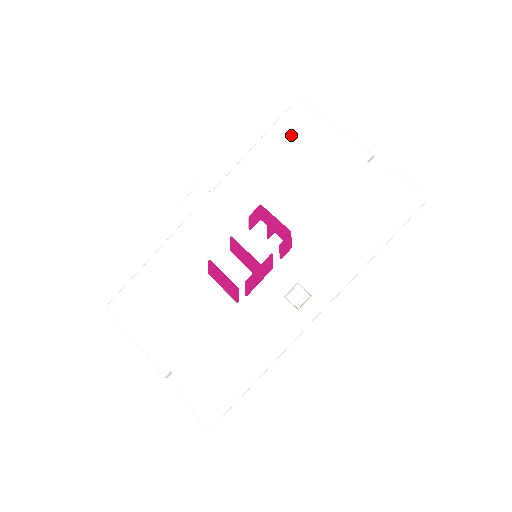
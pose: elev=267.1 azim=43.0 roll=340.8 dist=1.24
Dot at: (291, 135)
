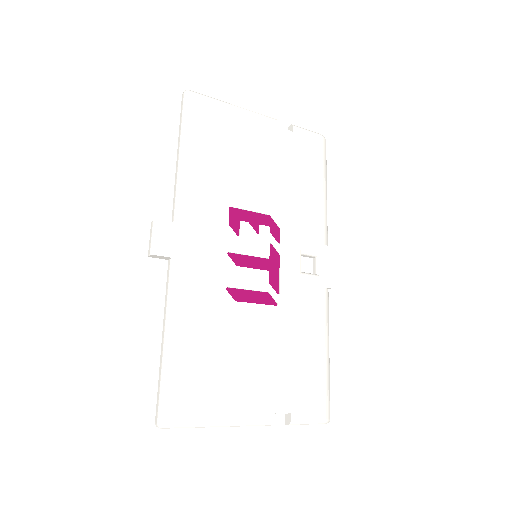
Dot at: (207, 128)
